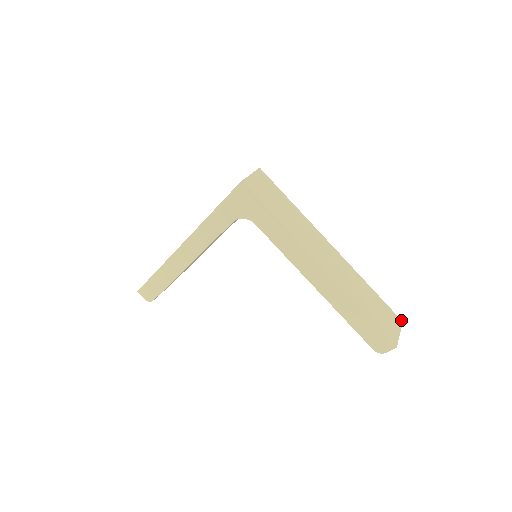
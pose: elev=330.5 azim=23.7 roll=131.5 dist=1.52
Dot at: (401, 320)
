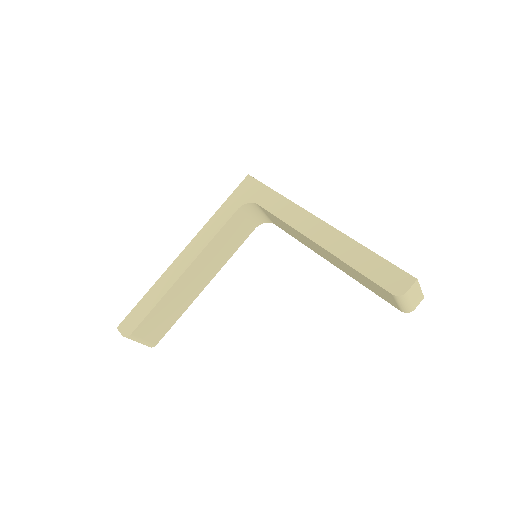
Dot at: occluded
